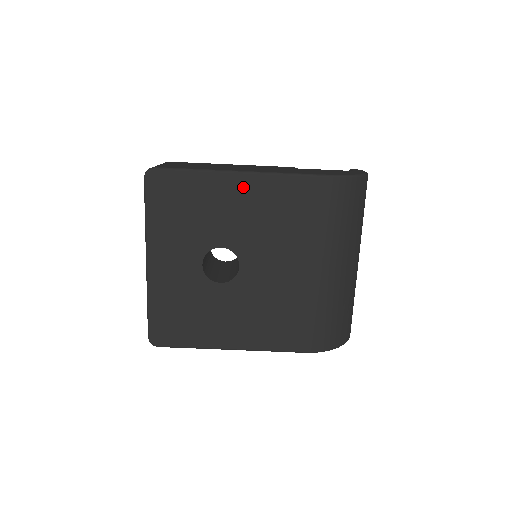
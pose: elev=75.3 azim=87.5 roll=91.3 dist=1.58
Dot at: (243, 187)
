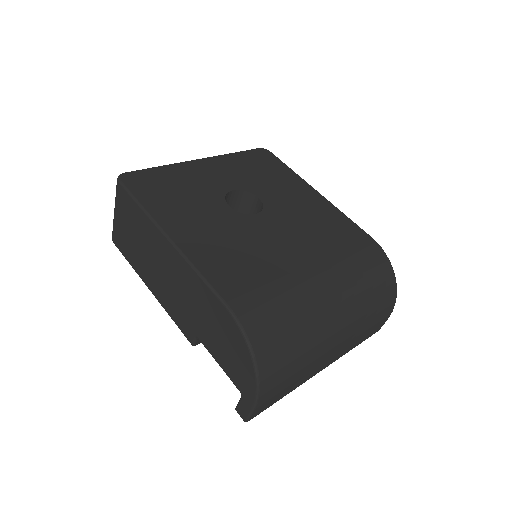
Dot at: (313, 197)
